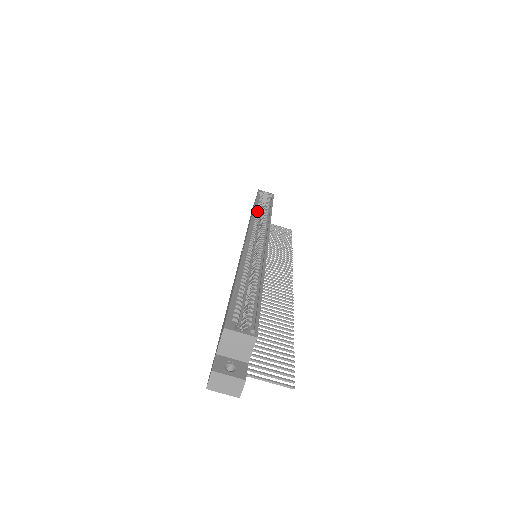
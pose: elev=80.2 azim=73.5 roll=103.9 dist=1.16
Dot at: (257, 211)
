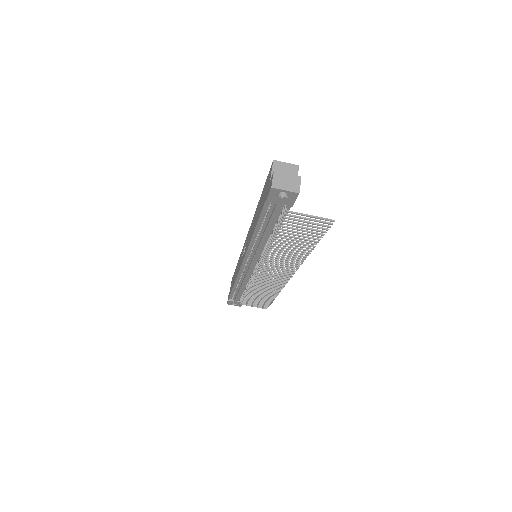
Dot at: occluded
